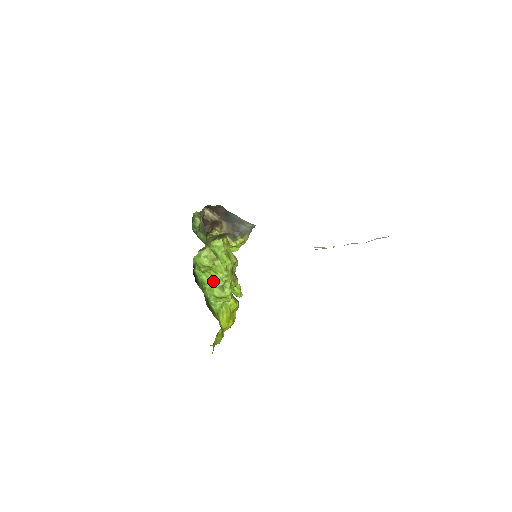
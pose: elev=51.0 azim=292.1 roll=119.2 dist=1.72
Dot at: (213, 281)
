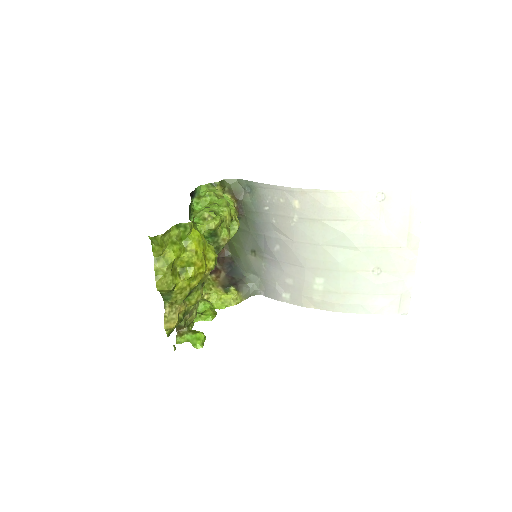
Dot at: (207, 207)
